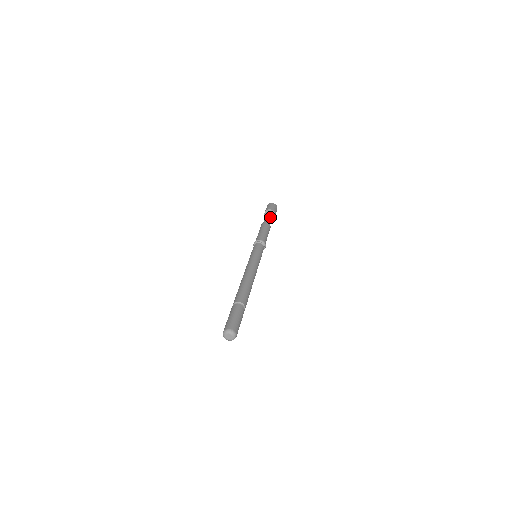
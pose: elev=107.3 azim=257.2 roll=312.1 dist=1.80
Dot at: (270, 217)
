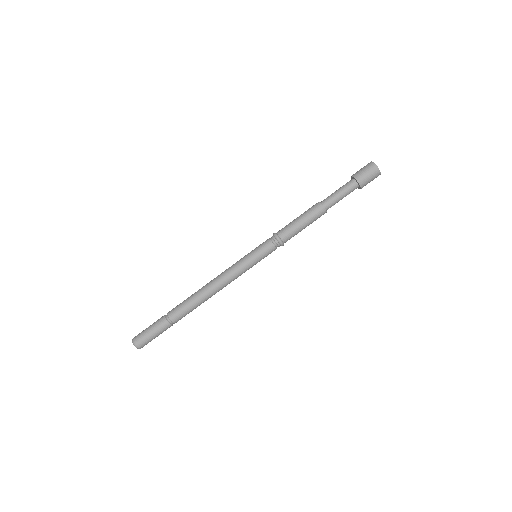
Dot at: (342, 193)
